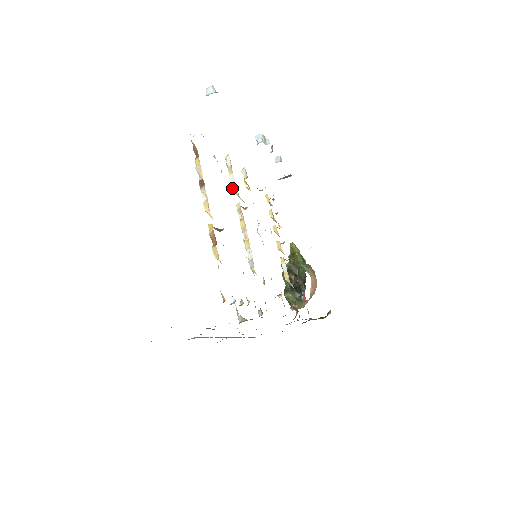
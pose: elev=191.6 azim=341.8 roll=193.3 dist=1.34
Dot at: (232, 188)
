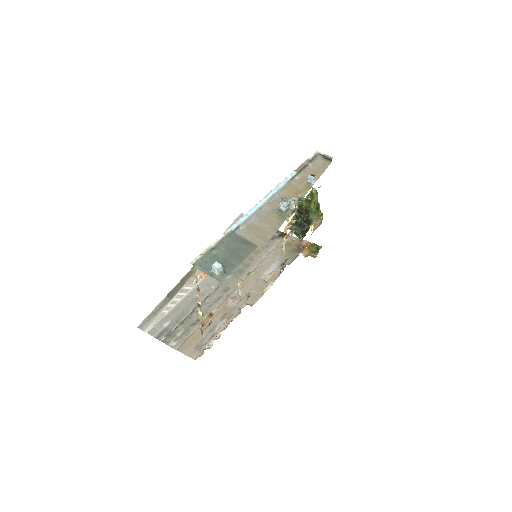
Dot at: occluded
